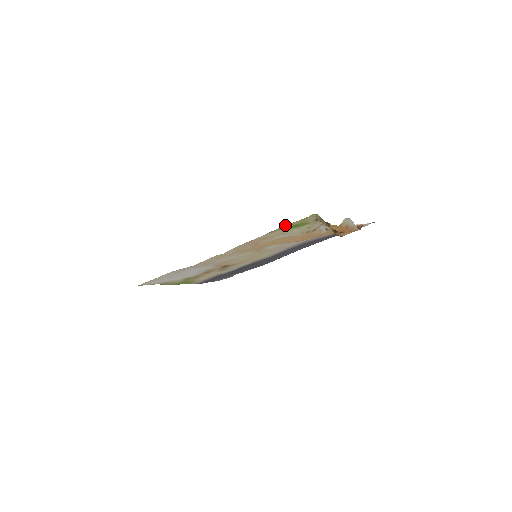
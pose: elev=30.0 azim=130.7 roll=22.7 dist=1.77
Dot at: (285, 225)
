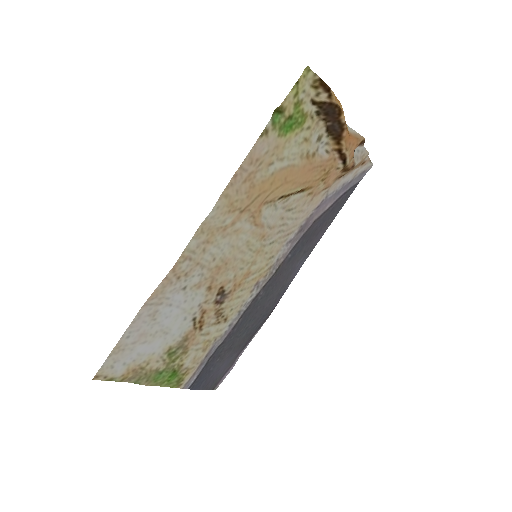
Dot at: (277, 114)
